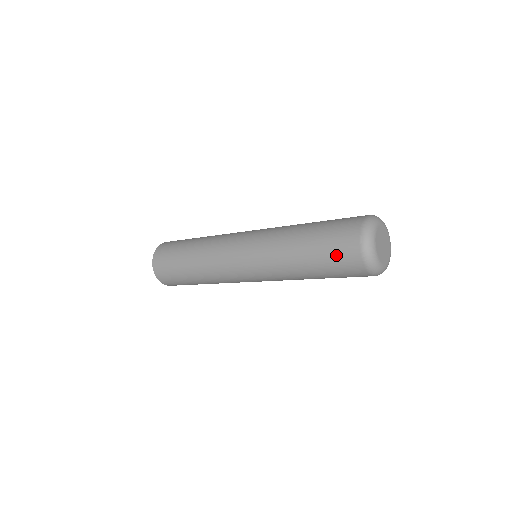
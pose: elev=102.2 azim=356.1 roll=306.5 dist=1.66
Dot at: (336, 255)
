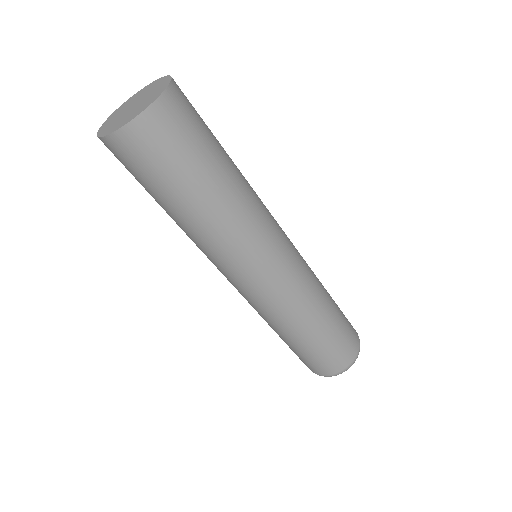
Dot at: (312, 362)
